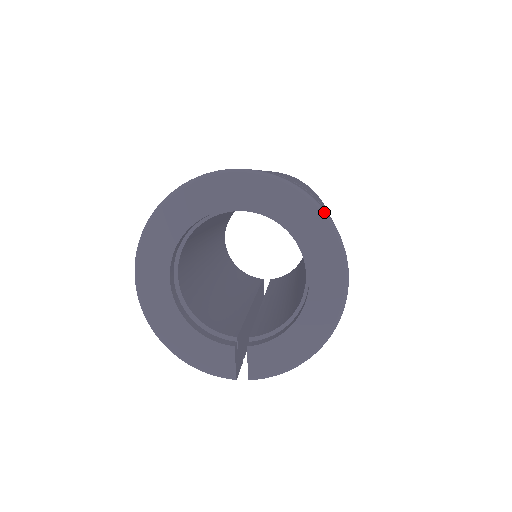
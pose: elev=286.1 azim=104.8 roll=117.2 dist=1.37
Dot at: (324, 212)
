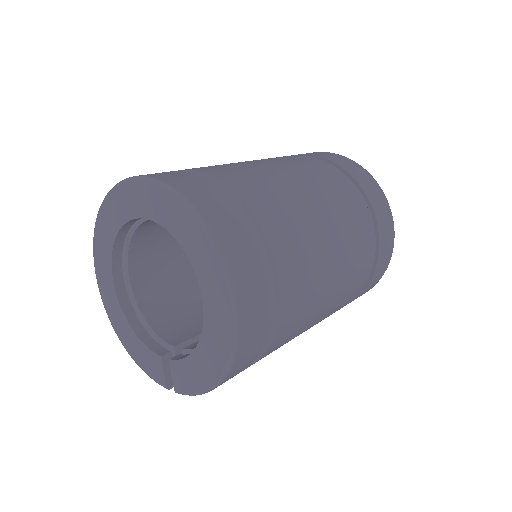
Dot at: (204, 224)
